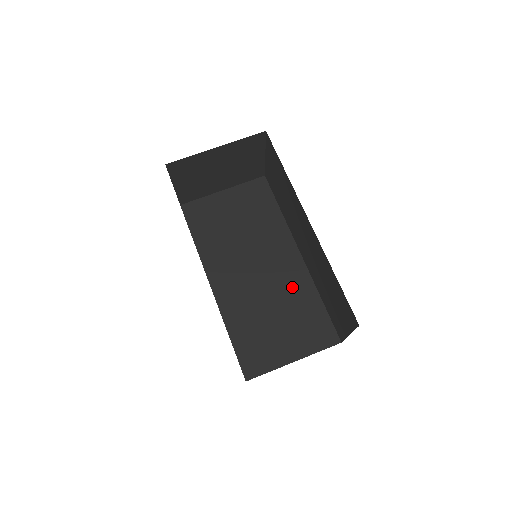
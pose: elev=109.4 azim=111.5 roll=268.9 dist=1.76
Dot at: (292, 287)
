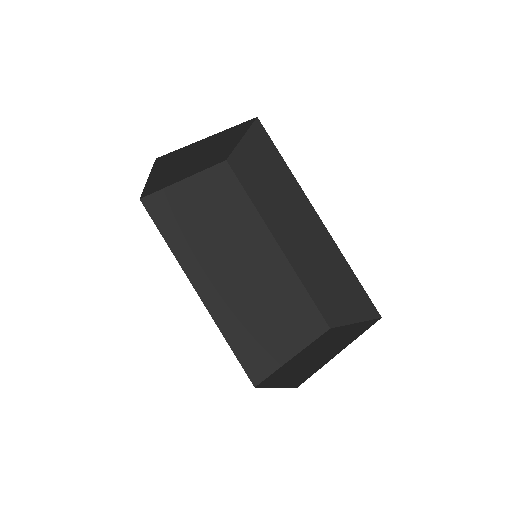
Dot at: (277, 281)
